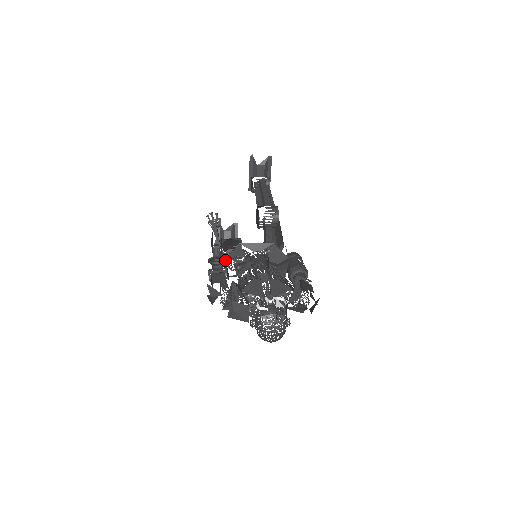
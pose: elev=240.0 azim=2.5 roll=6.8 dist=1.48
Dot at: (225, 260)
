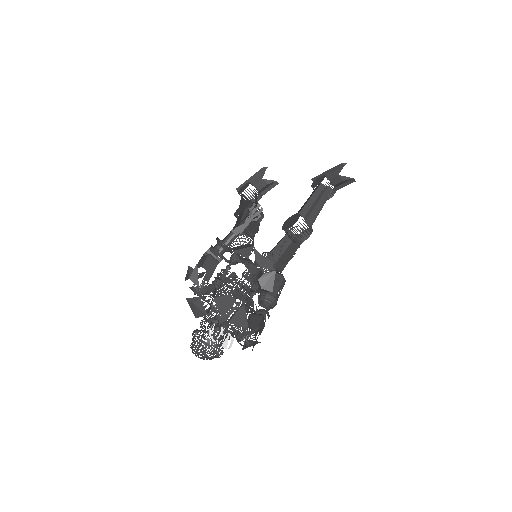
Dot at: (230, 249)
